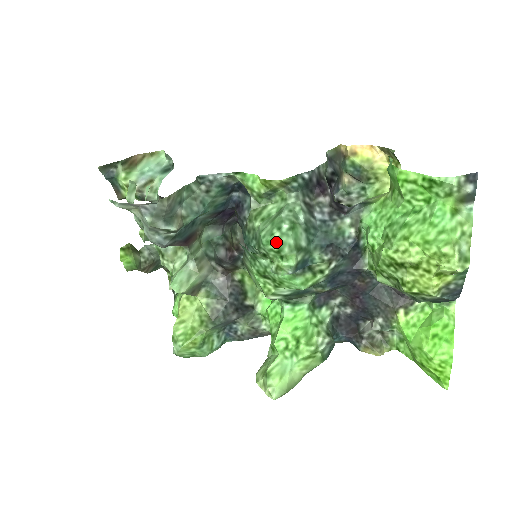
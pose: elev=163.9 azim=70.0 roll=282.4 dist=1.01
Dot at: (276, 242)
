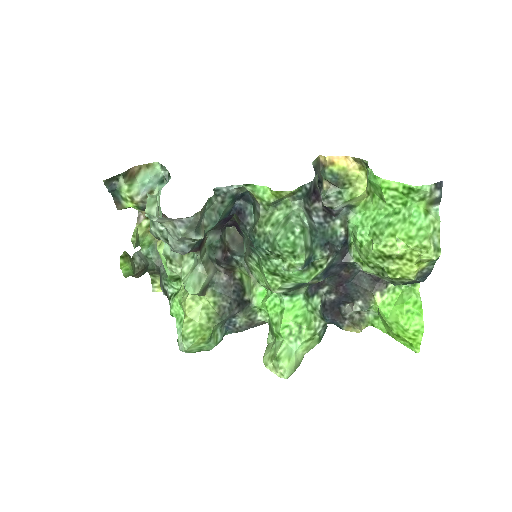
Dot at: (291, 244)
